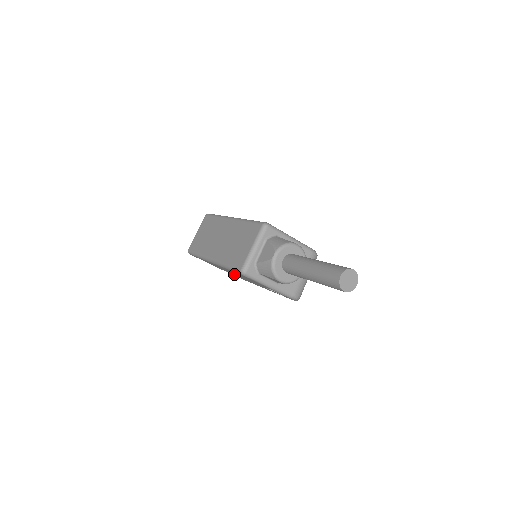
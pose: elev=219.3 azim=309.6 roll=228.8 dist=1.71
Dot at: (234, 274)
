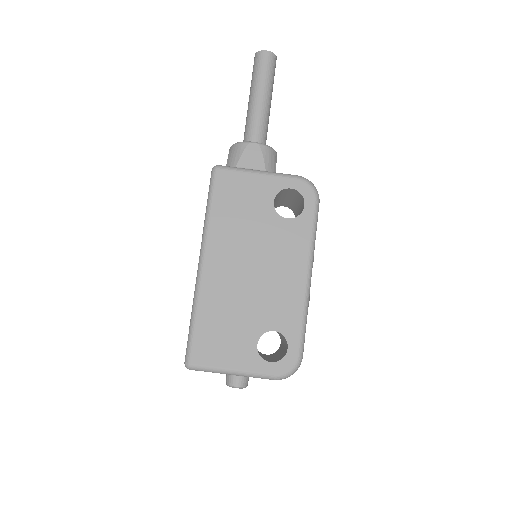
Dot at: (255, 298)
